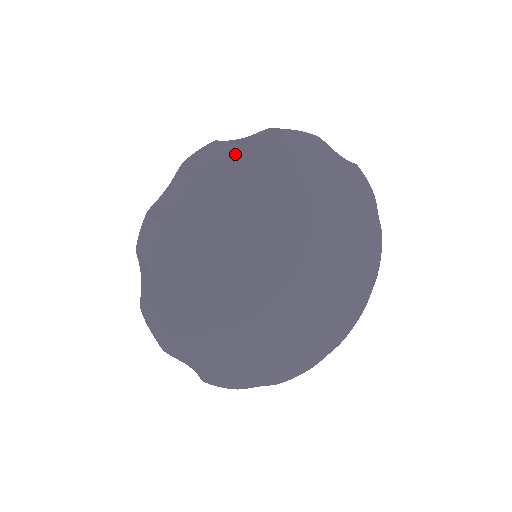
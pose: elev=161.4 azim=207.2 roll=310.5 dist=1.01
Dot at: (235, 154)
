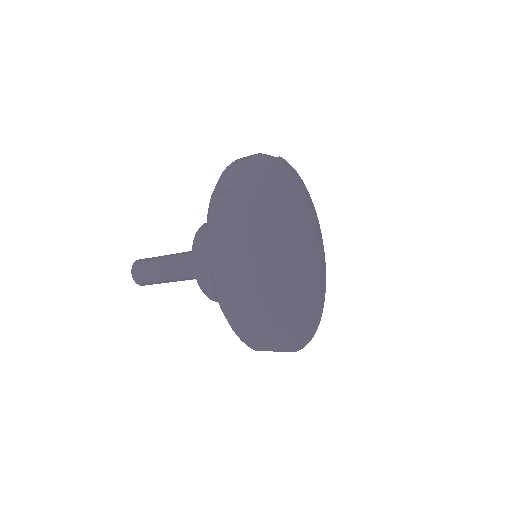
Dot at: (247, 196)
